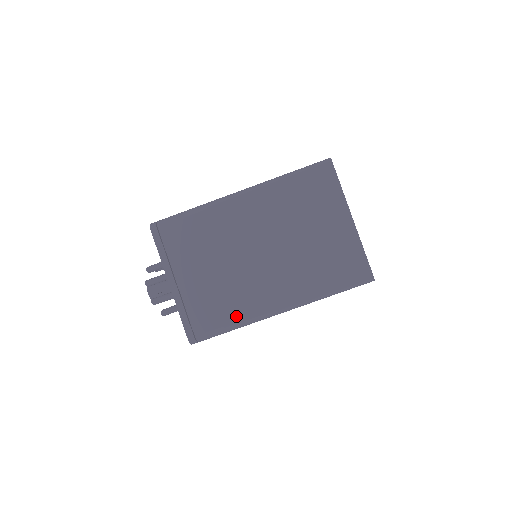
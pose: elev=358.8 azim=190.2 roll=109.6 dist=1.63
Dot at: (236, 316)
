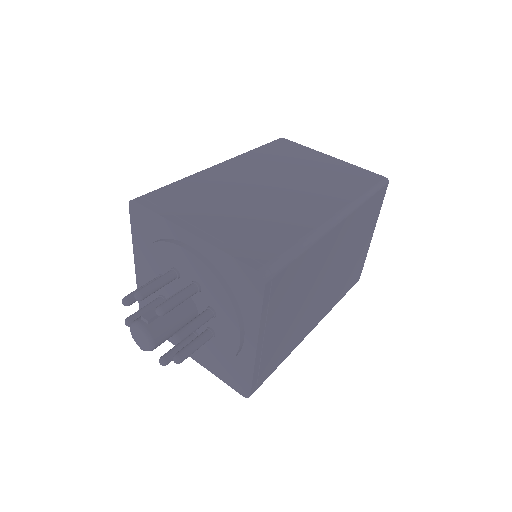
Dot at: (297, 232)
